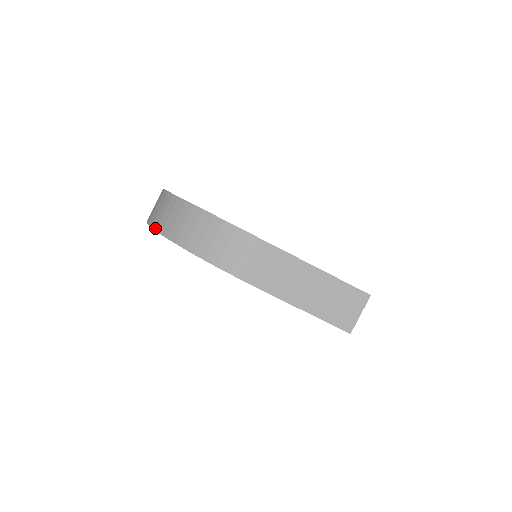
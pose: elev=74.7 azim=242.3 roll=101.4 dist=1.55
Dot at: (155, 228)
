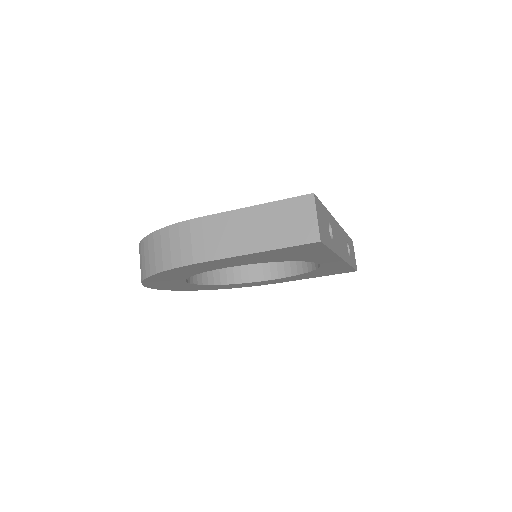
Dot at: (141, 282)
